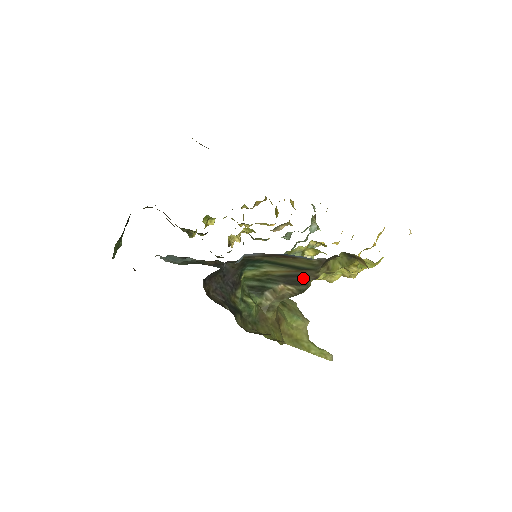
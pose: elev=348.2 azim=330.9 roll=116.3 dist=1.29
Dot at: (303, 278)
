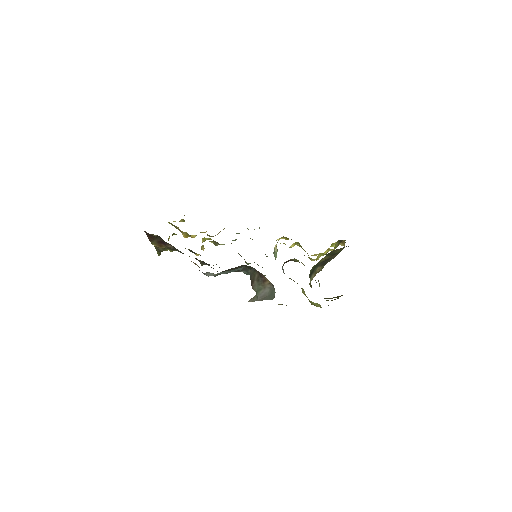
Dot at: (330, 260)
